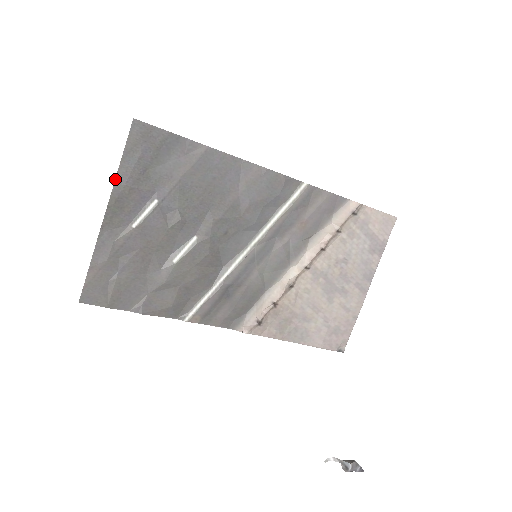
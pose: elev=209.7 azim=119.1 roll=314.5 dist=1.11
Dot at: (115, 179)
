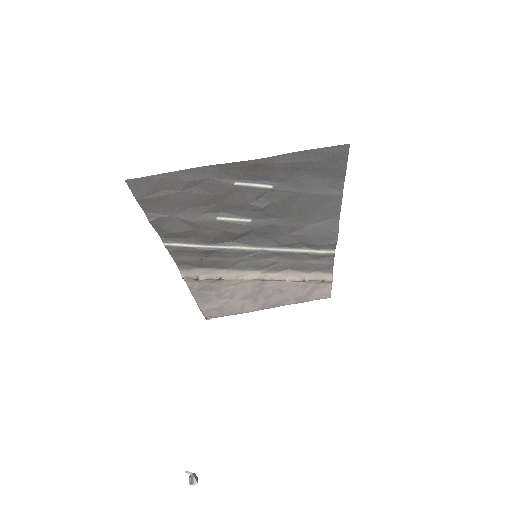
Dot at: (278, 155)
